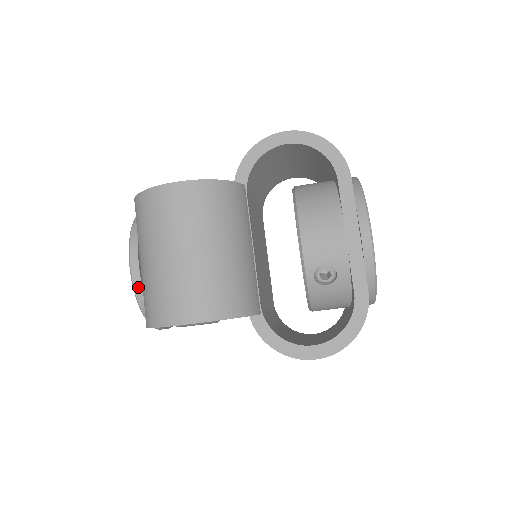
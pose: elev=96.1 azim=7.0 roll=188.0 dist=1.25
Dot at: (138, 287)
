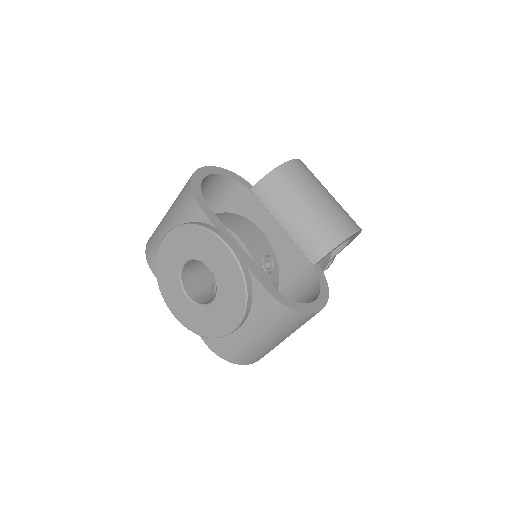
Dot at: occluded
